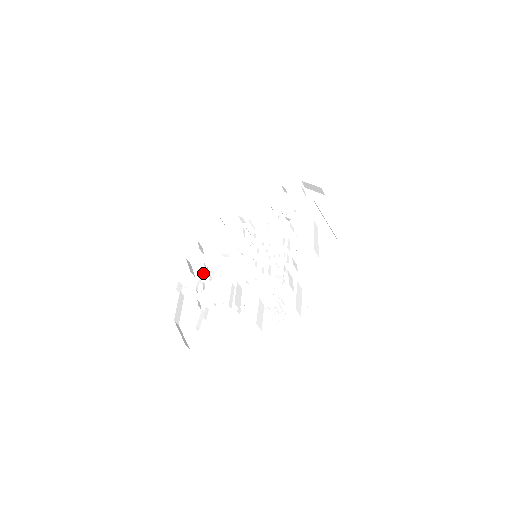
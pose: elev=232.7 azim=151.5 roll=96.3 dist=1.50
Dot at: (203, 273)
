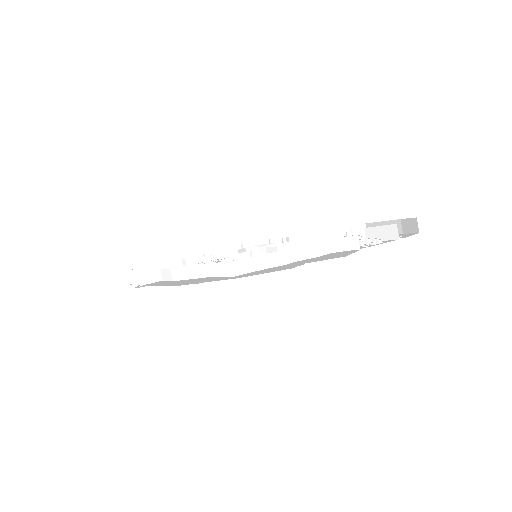
Dot at: occluded
